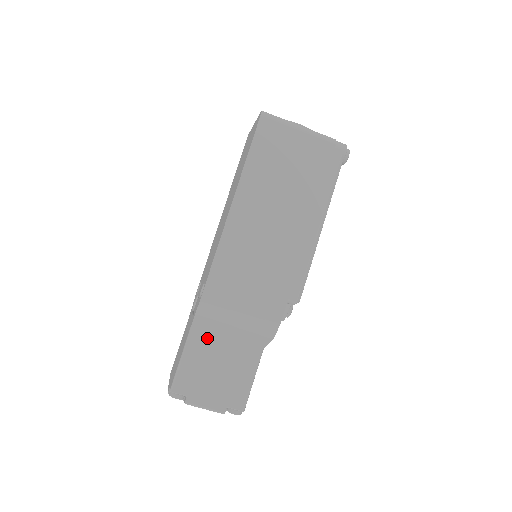
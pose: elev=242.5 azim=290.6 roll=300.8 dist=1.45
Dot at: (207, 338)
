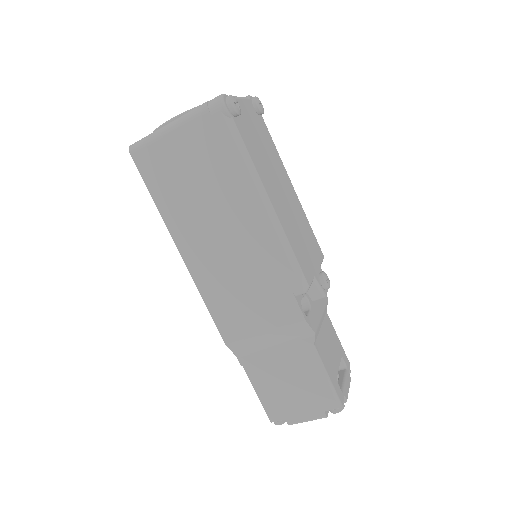
Dot at: (261, 368)
